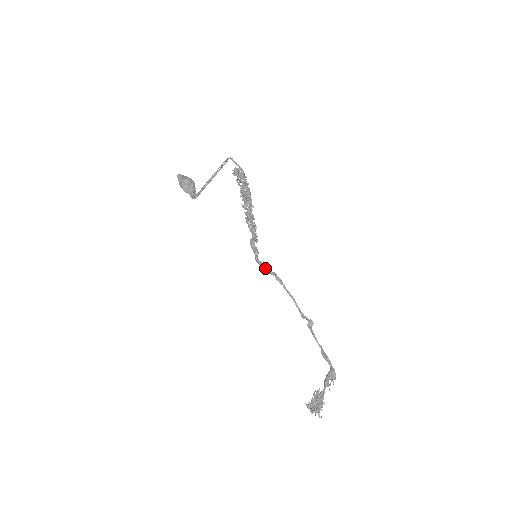
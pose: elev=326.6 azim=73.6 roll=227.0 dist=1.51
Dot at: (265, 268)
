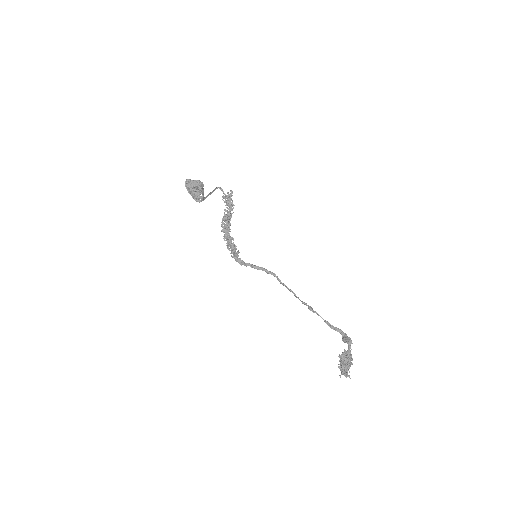
Dot at: occluded
